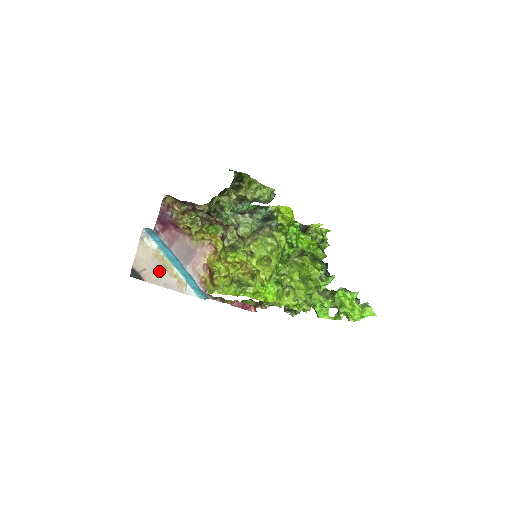
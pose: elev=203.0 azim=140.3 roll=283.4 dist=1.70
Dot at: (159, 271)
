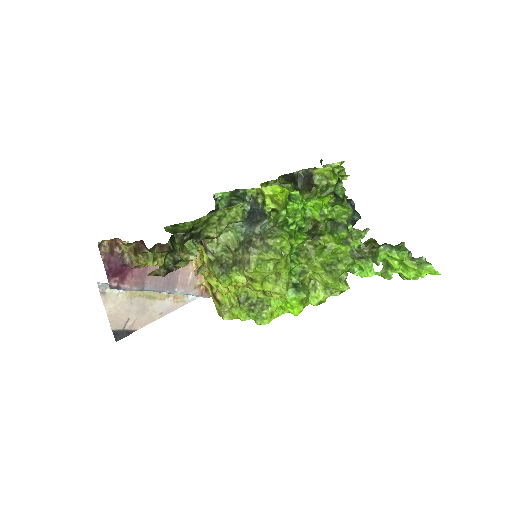
Dot at: (146, 307)
